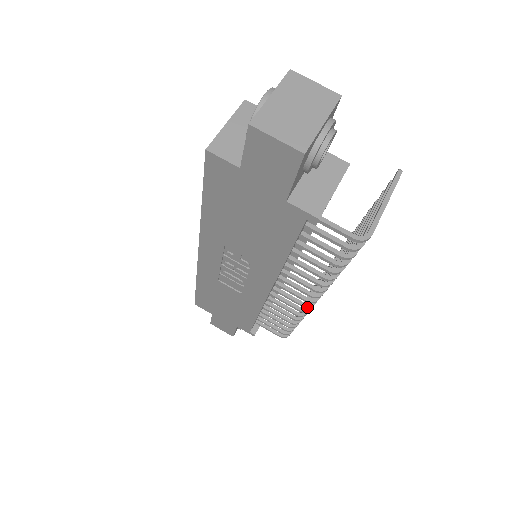
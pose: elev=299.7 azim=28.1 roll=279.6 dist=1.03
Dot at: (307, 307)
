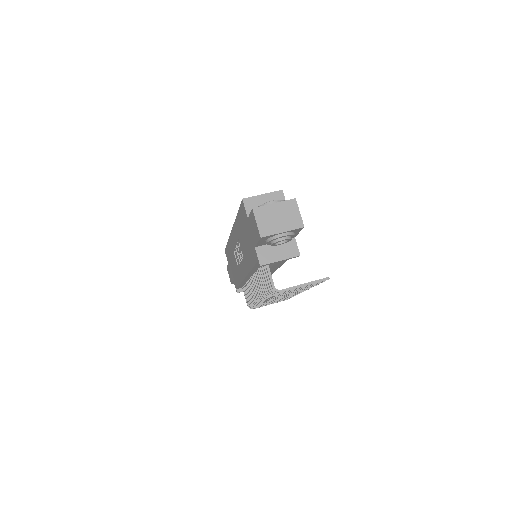
Dot at: (258, 301)
